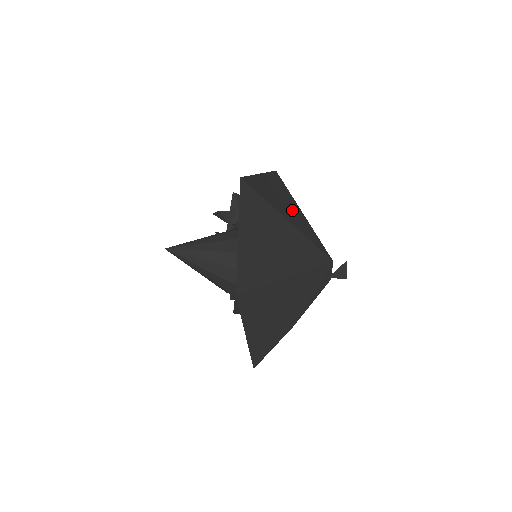
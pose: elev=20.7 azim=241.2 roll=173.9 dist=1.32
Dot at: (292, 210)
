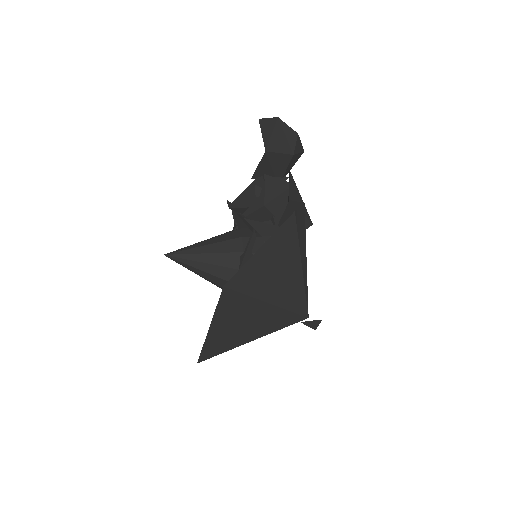
Dot at: (285, 277)
